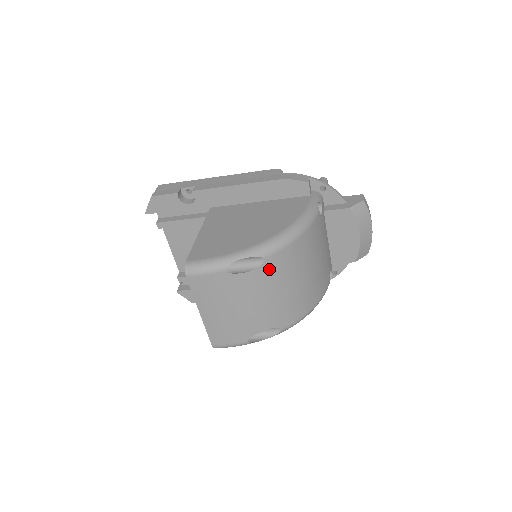
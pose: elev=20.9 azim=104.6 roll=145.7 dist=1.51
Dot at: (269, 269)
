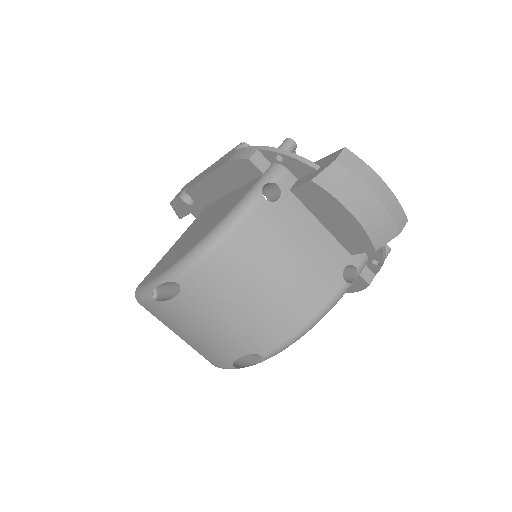
Dot at: (193, 293)
